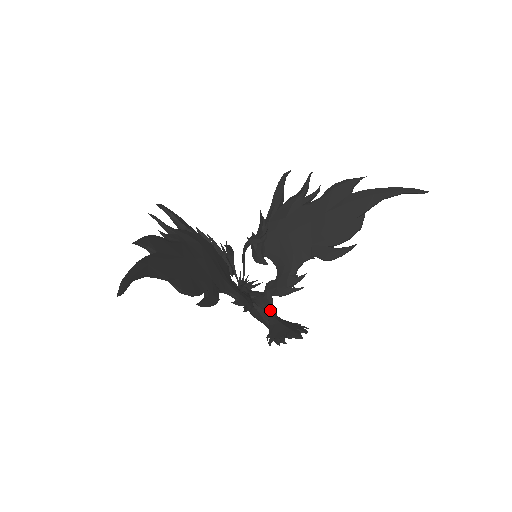
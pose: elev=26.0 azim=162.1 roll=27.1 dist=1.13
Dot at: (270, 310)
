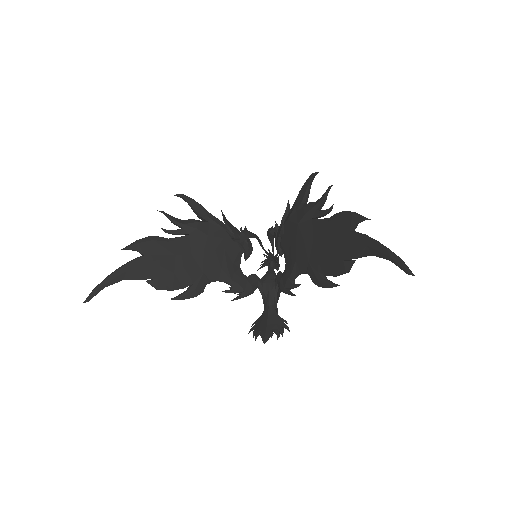
Dot at: (270, 299)
